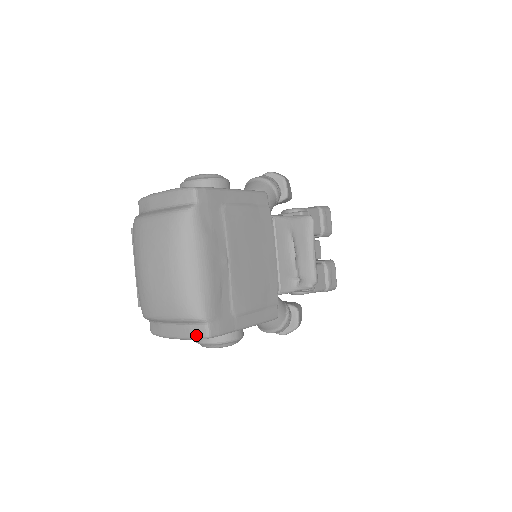
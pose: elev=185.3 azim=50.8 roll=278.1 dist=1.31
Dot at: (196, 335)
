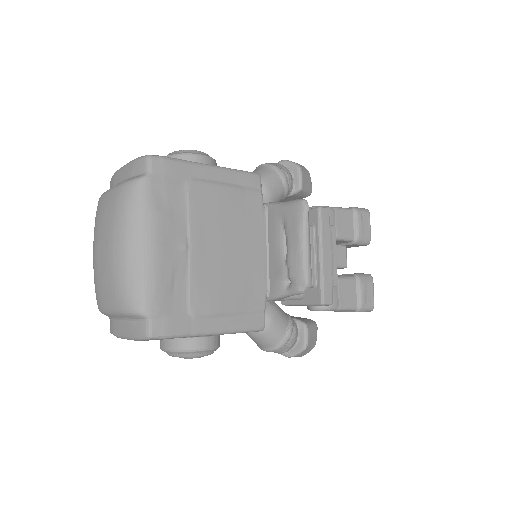
Dot at: (138, 334)
